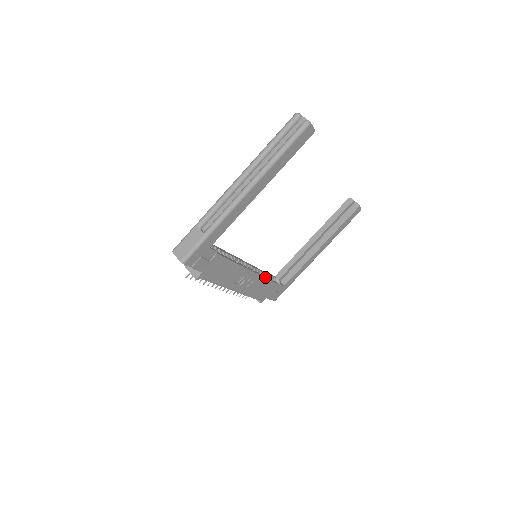
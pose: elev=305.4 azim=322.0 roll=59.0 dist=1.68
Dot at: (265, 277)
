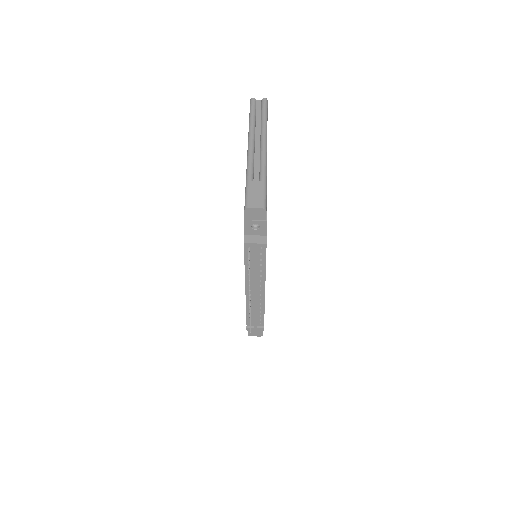
Dot at: occluded
